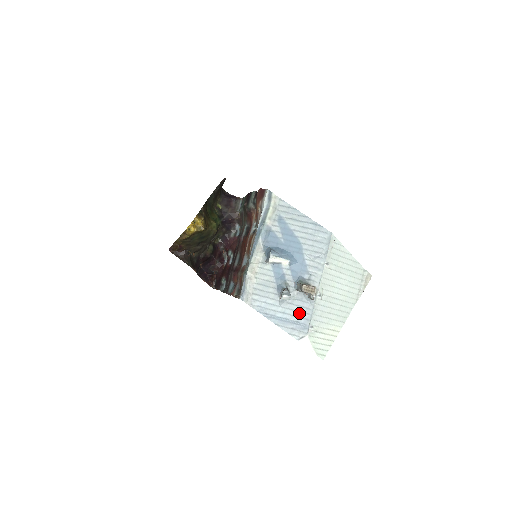
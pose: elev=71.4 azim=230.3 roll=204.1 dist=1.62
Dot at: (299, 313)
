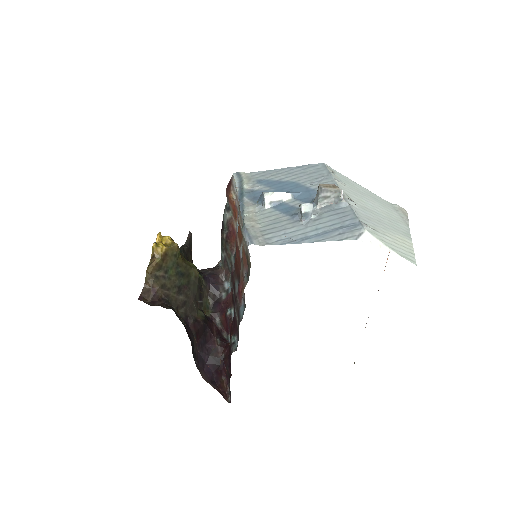
Dot at: (337, 220)
